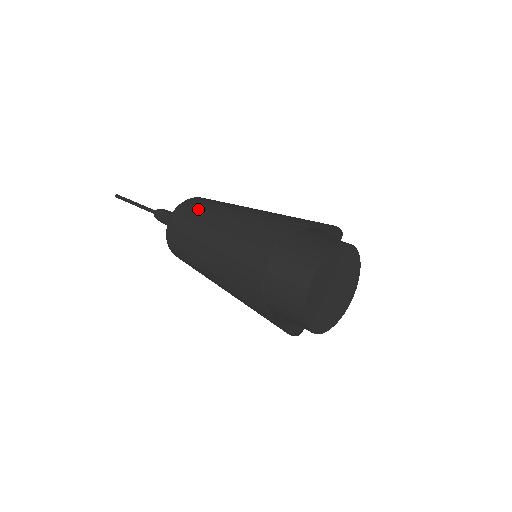
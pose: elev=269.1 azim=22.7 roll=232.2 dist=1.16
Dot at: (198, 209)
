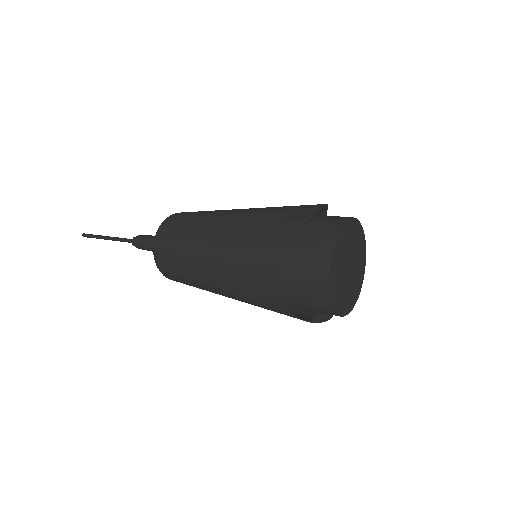
Dot at: (176, 243)
